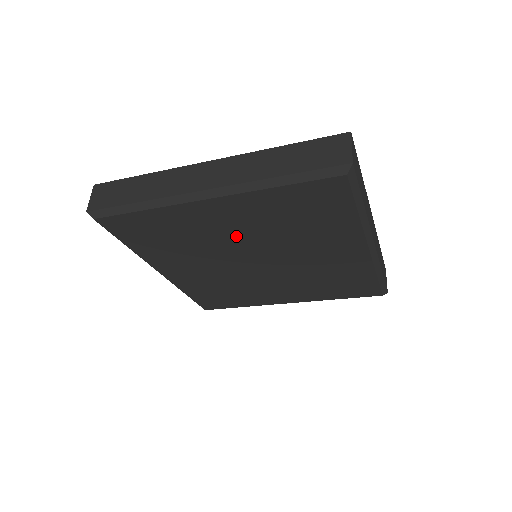
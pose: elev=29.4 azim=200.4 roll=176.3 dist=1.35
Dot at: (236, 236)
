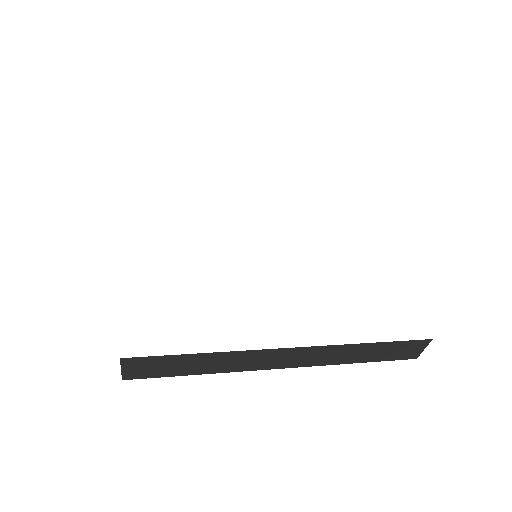
Dot at: occluded
